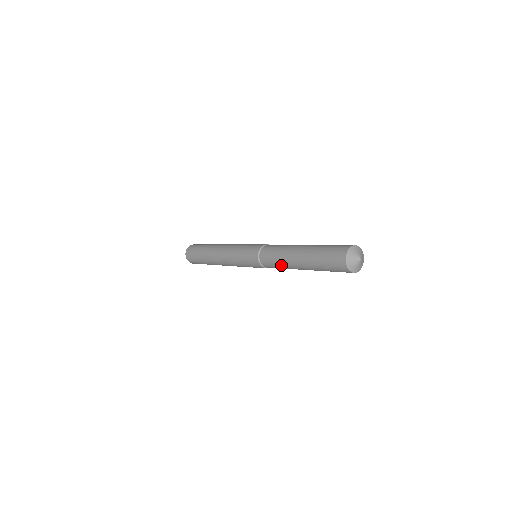
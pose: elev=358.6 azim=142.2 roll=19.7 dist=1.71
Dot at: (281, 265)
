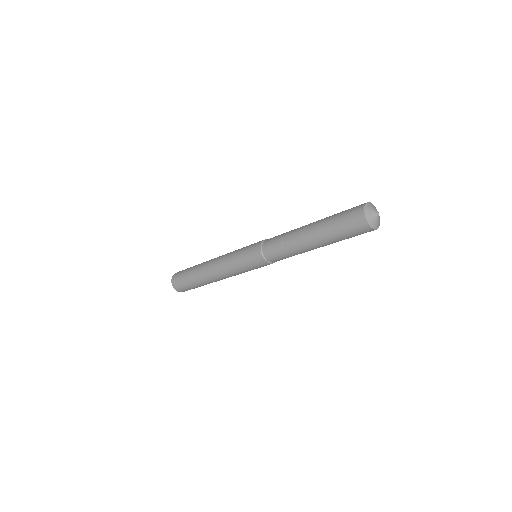
Dot at: (286, 245)
